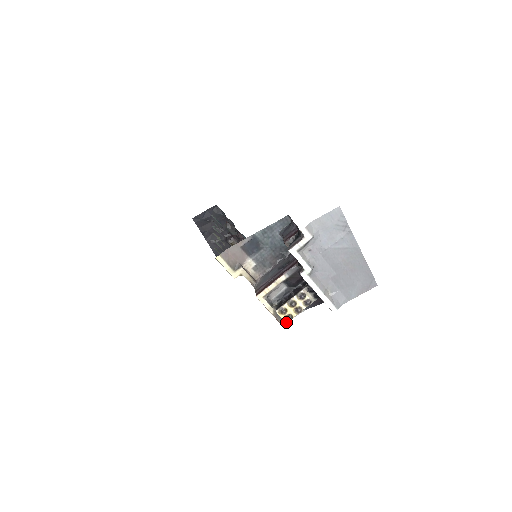
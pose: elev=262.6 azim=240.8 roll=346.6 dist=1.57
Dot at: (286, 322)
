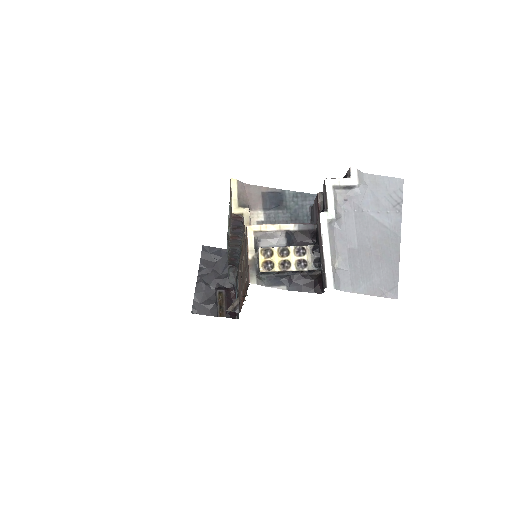
Dot at: (257, 282)
